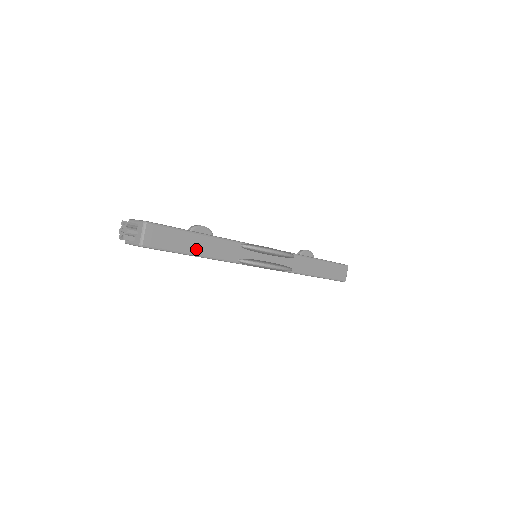
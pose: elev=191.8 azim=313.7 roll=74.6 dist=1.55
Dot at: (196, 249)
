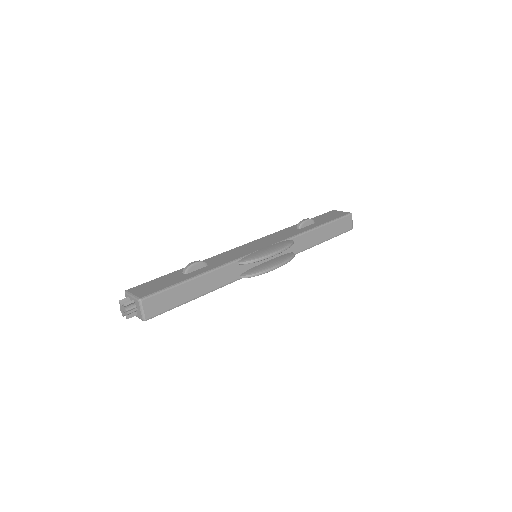
Dot at: (196, 292)
